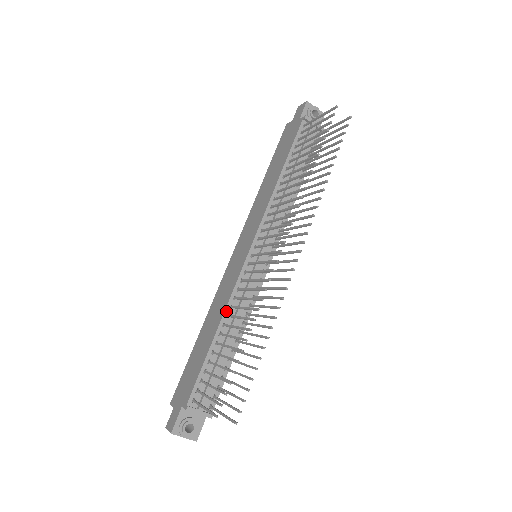
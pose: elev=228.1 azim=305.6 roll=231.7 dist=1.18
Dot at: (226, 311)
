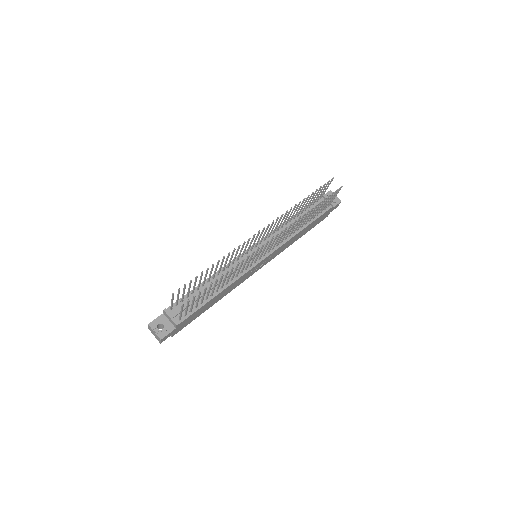
Dot at: occluded
